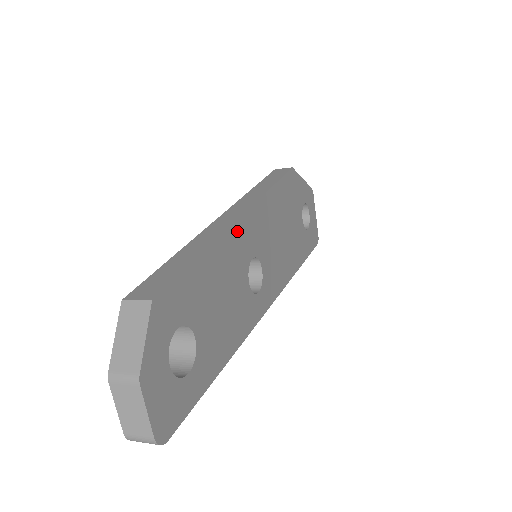
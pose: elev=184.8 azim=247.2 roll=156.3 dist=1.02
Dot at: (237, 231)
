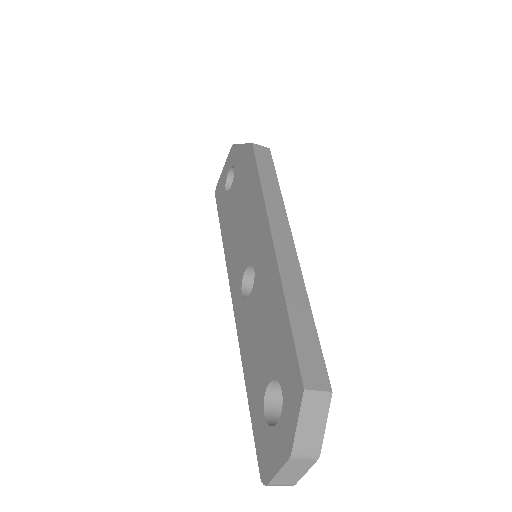
Dot at: occluded
